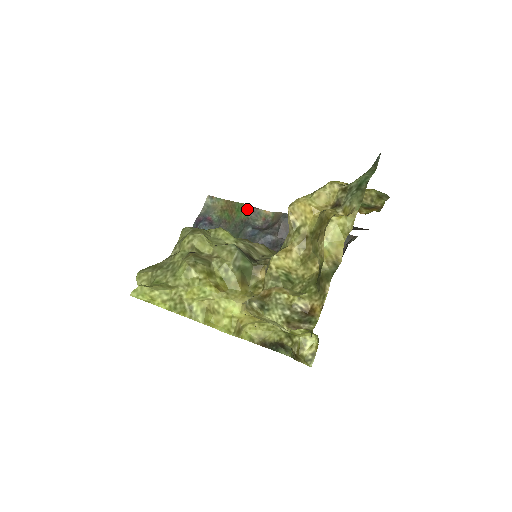
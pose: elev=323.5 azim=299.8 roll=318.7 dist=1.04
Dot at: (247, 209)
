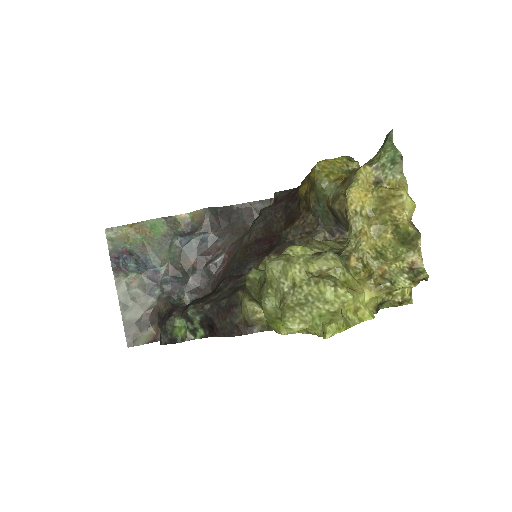
Dot at: (162, 222)
